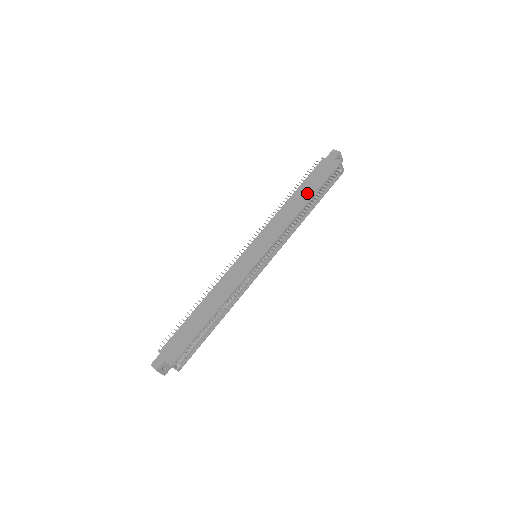
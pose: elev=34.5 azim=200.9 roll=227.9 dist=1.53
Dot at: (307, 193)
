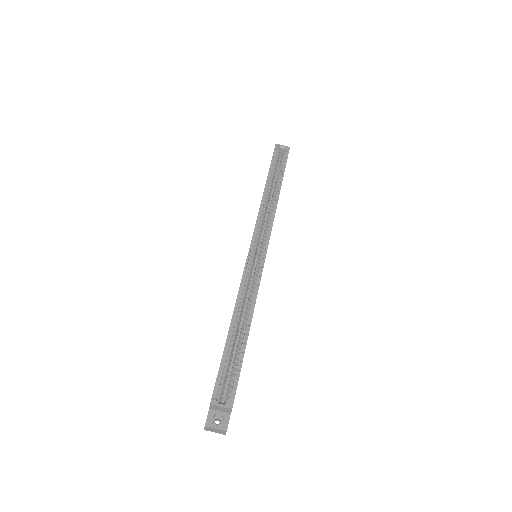
Dot at: occluded
